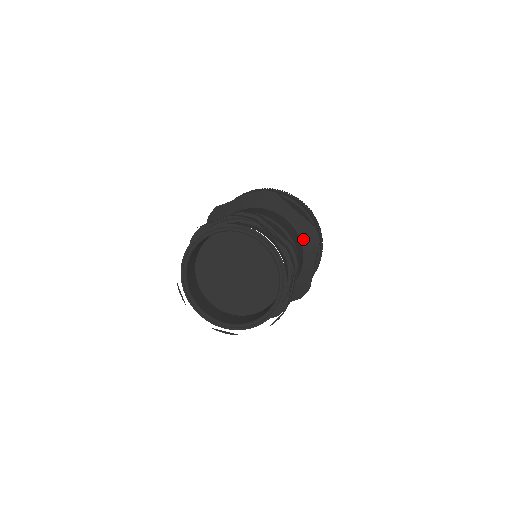
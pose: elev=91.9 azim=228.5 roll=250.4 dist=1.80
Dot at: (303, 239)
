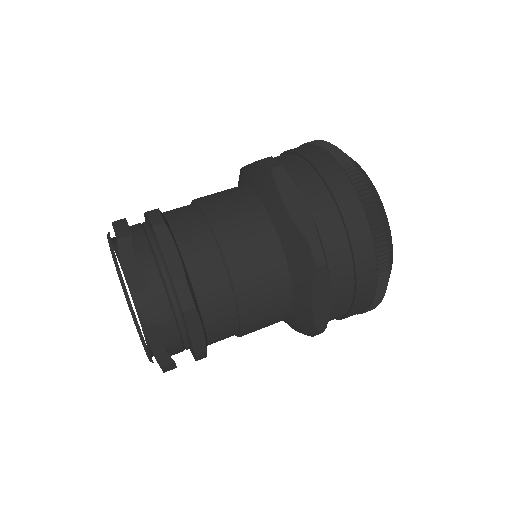
Dot at: (294, 318)
